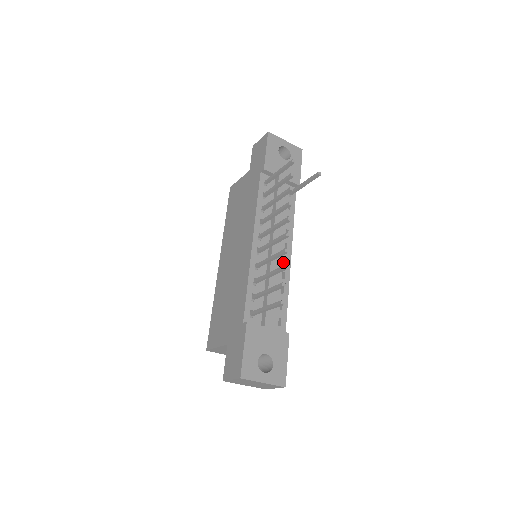
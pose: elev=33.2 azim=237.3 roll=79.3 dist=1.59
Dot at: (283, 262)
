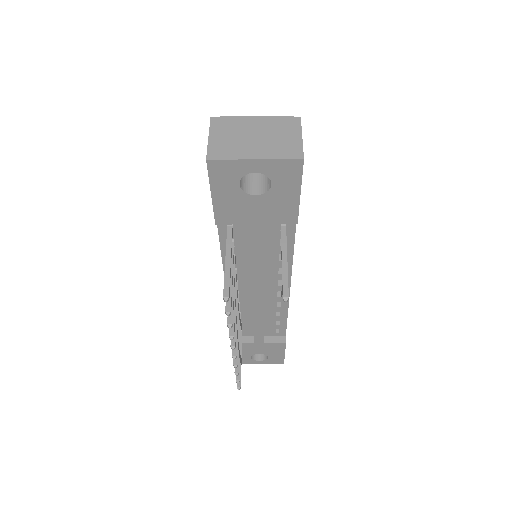
Dot at: occluded
